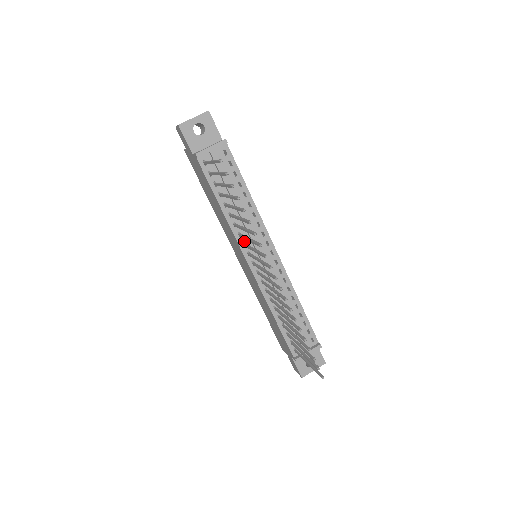
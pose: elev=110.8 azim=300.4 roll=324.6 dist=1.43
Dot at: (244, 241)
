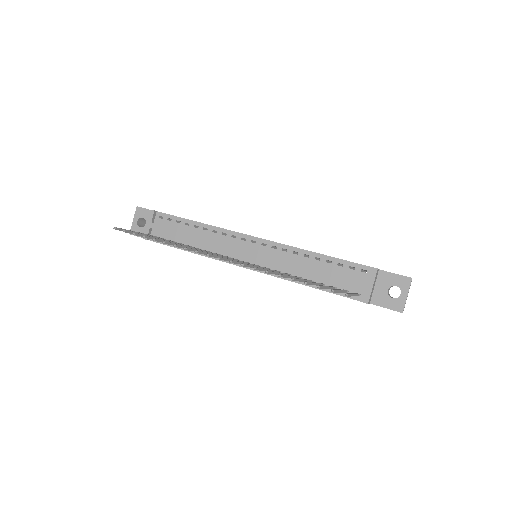
Dot at: occluded
